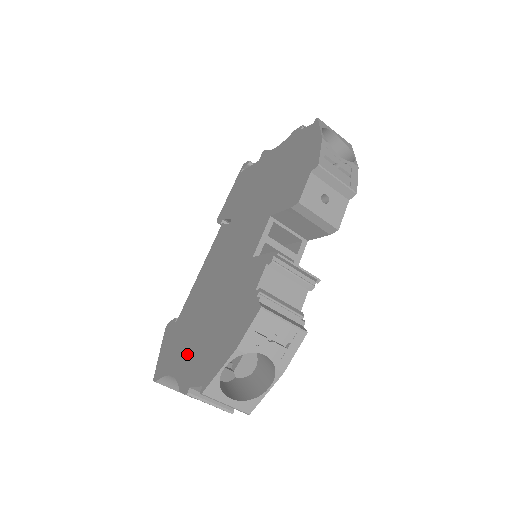
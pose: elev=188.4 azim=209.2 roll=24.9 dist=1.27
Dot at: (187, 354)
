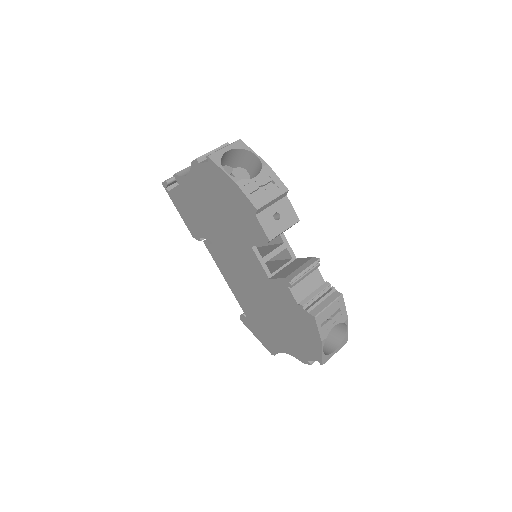
Dot at: (283, 341)
